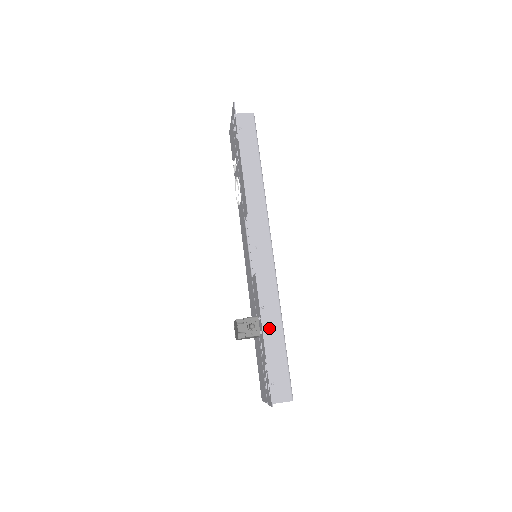
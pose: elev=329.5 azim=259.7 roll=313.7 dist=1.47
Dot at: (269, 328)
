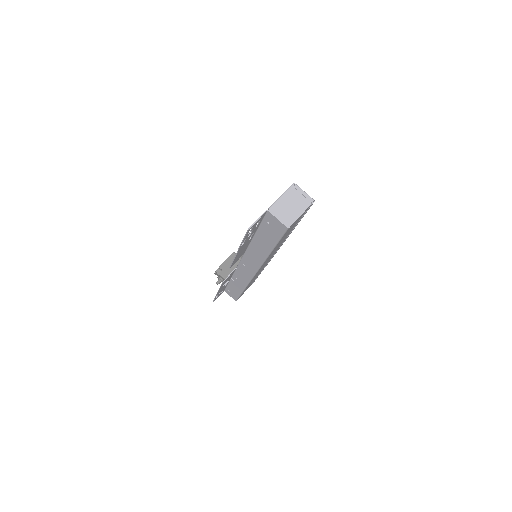
Dot at: (236, 284)
